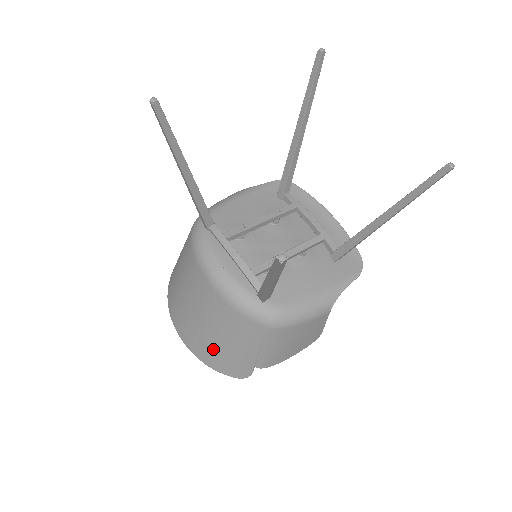
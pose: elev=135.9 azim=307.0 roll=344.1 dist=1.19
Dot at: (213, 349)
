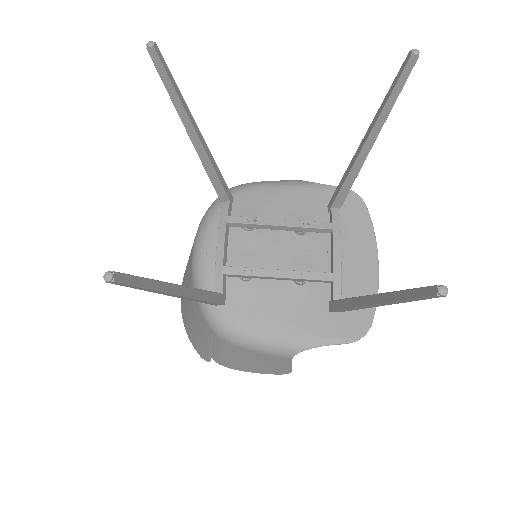
Dot at: (187, 316)
